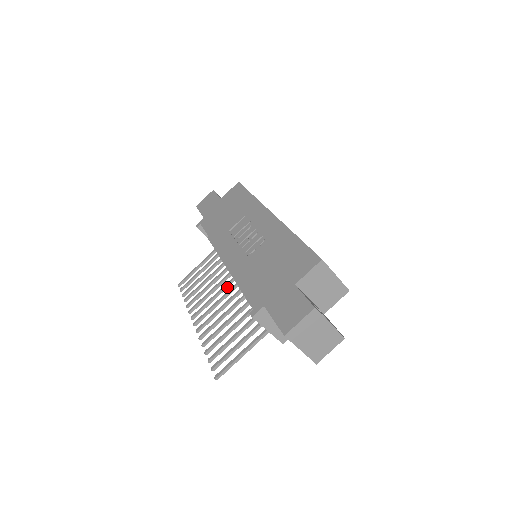
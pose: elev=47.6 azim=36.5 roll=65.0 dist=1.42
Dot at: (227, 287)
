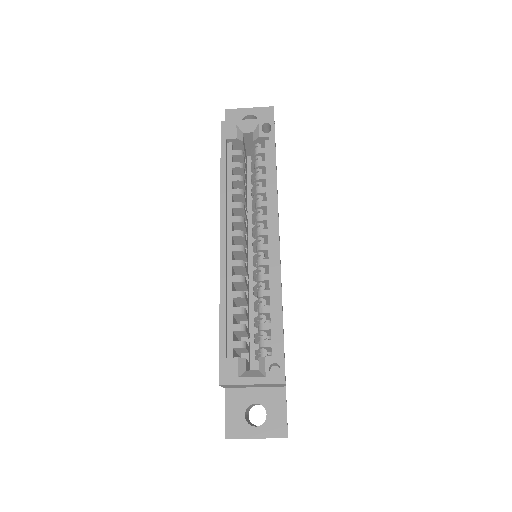
Dot at: occluded
